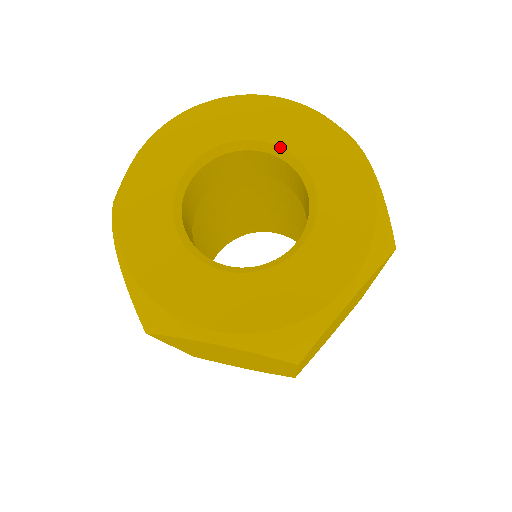
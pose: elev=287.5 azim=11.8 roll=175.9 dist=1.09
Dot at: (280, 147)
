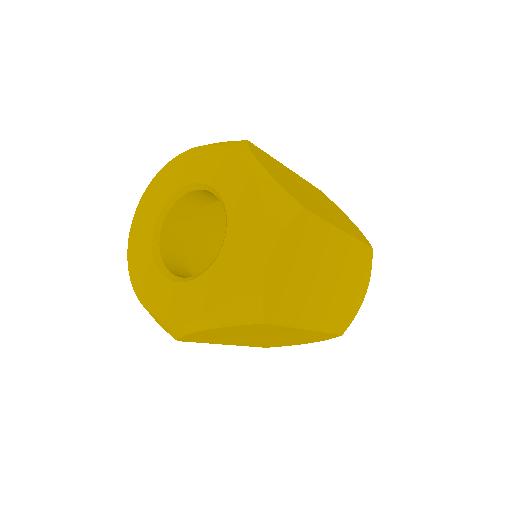
Dot at: (163, 207)
